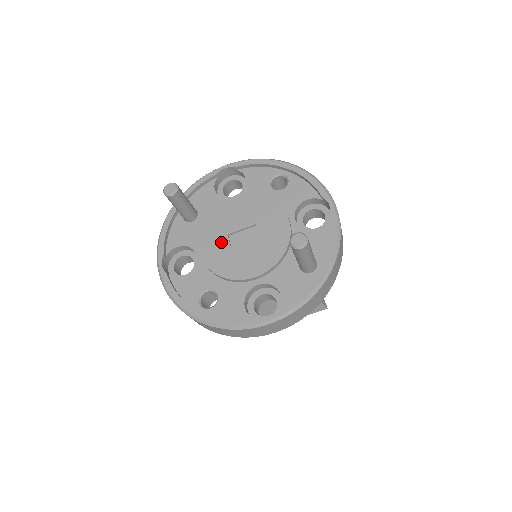
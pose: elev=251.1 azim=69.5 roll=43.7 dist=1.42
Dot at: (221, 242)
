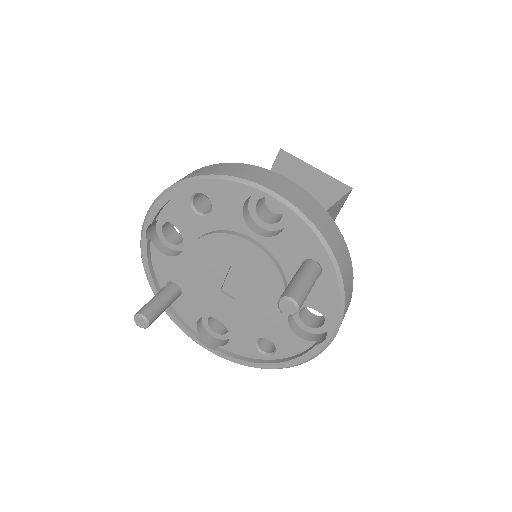
Dot at: (223, 301)
